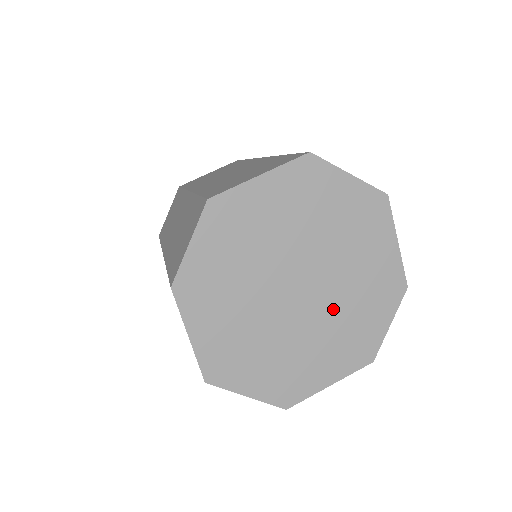
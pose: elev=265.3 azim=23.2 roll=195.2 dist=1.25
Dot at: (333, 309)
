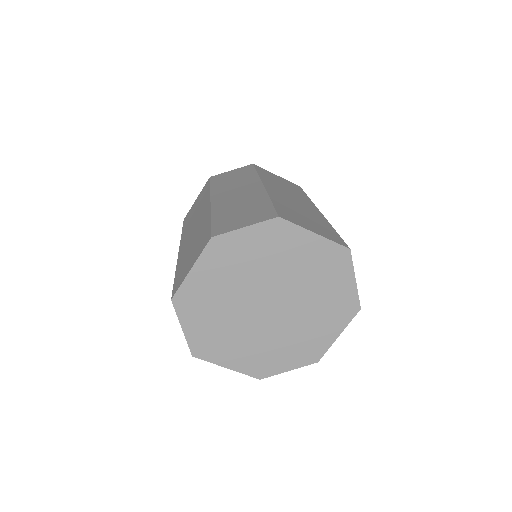
Dot at: (272, 333)
